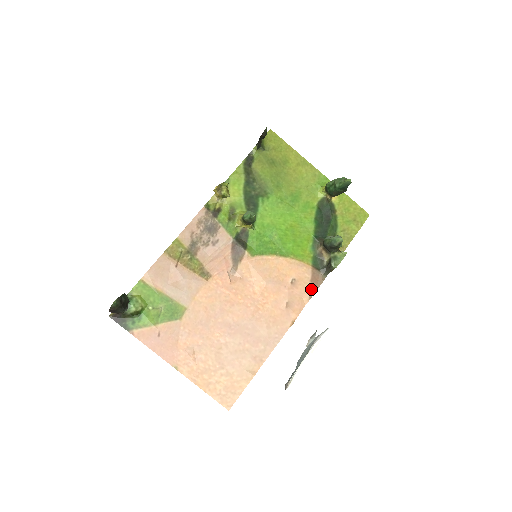
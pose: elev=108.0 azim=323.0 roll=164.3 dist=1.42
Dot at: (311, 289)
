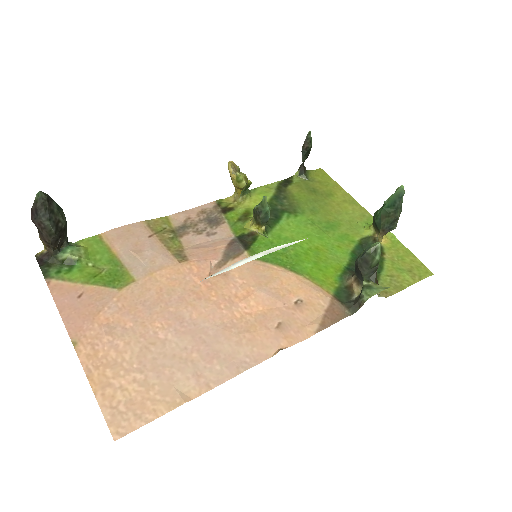
Dot at: (323, 320)
